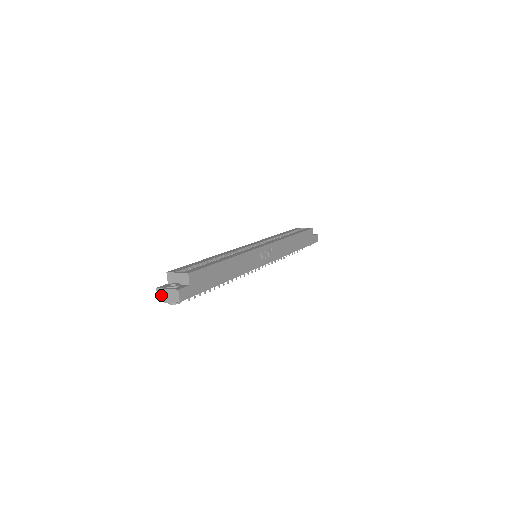
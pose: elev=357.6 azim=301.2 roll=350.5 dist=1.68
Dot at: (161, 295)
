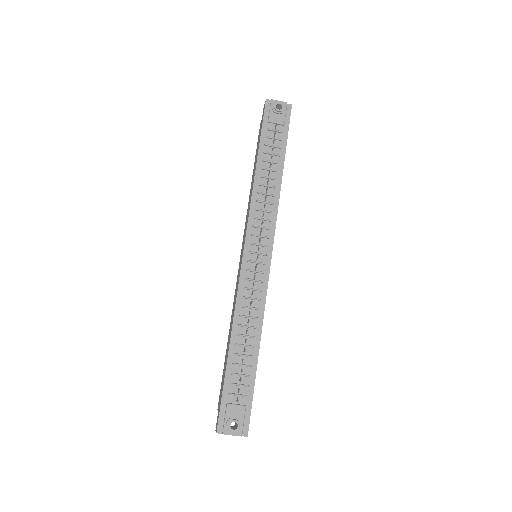
Dot at: occluded
